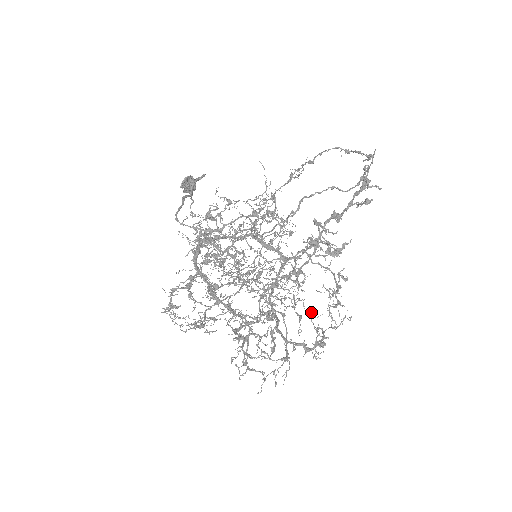
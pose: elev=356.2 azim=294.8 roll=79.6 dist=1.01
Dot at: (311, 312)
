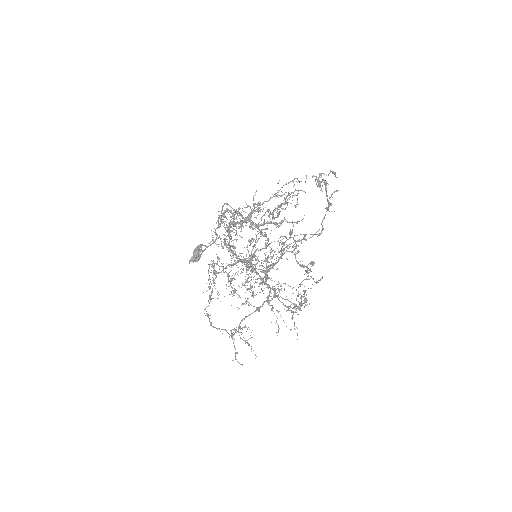
Dot at: occluded
